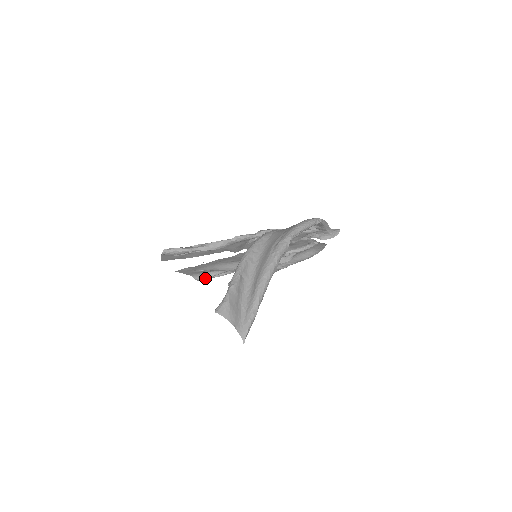
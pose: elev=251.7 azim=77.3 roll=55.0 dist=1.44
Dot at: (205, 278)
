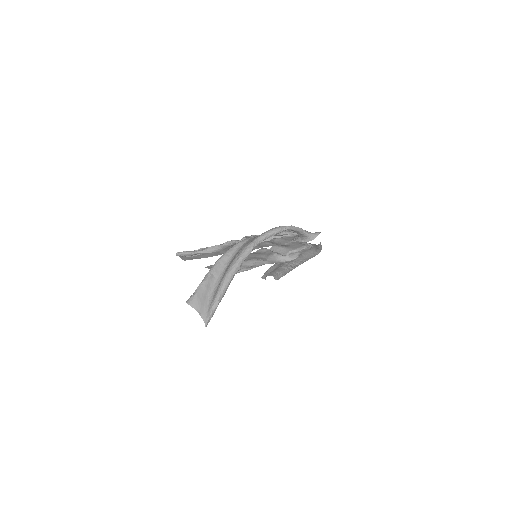
Dot at: occluded
